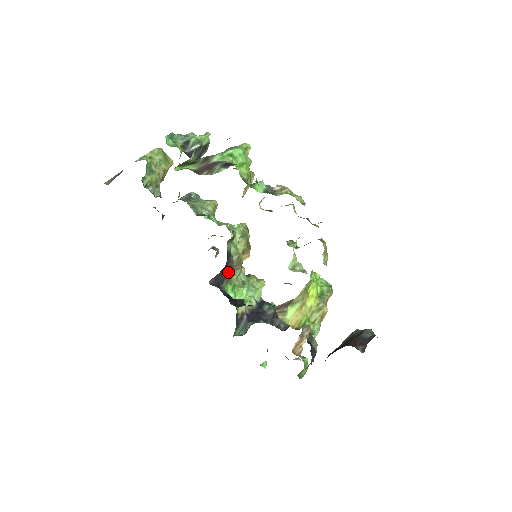
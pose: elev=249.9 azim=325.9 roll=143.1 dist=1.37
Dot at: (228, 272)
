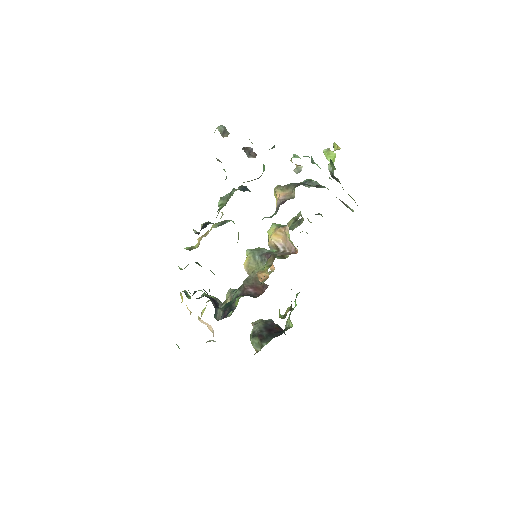
Dot at: occluded
